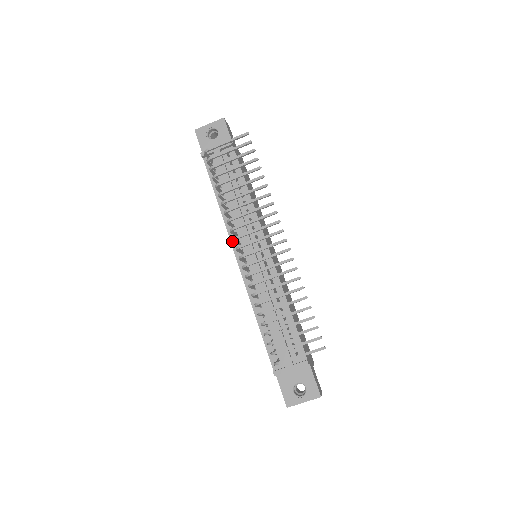
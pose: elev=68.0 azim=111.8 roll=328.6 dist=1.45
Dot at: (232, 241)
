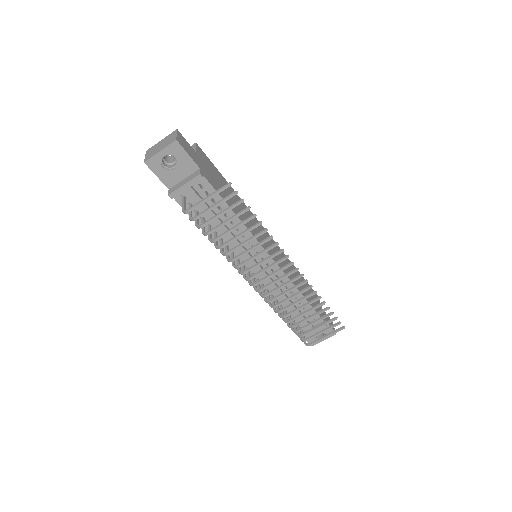
Dot at: (235, 263)
